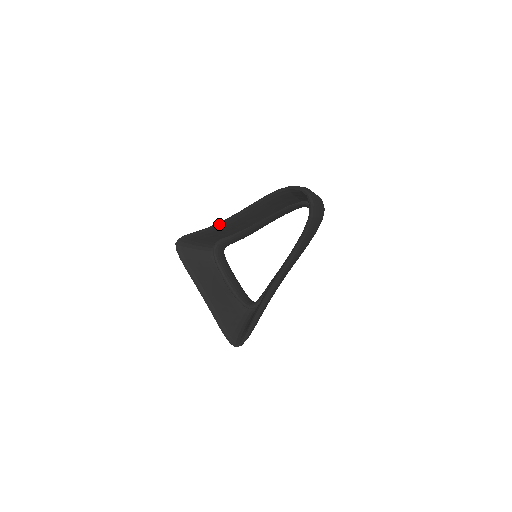
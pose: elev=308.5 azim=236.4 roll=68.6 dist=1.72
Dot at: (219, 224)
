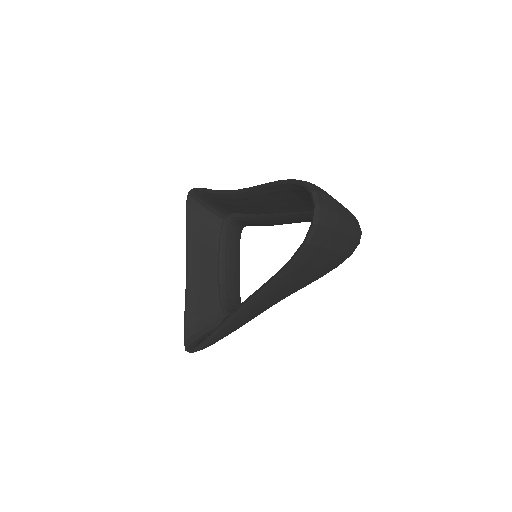
Dot at: (228, 192)
